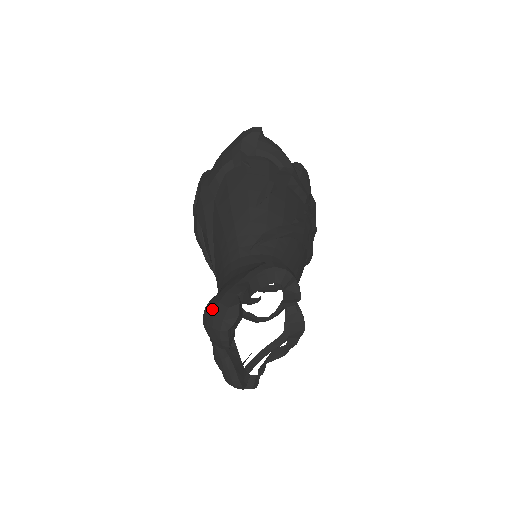
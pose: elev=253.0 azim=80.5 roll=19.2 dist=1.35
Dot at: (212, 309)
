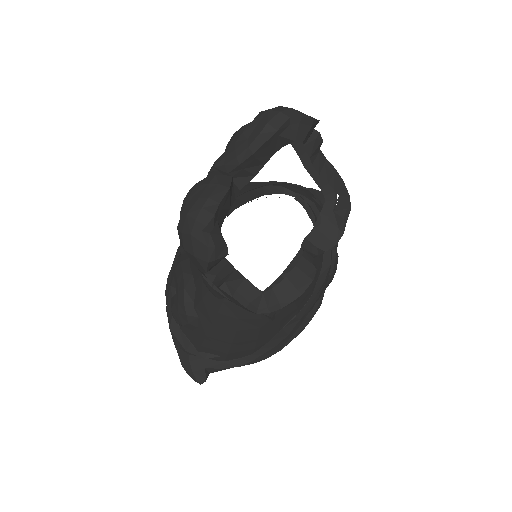
Dot at: occluded
